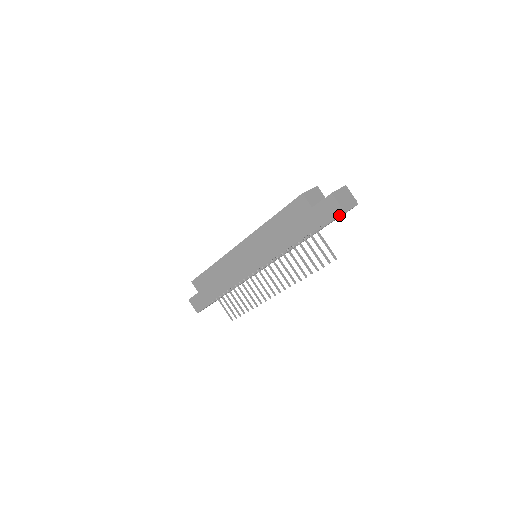
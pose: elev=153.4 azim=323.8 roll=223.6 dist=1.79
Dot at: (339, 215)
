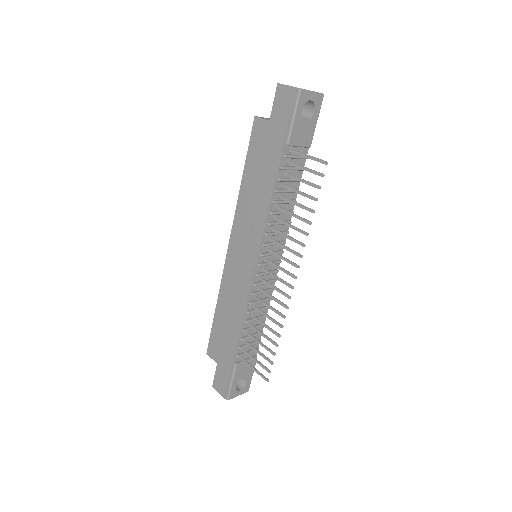
Dot at: (296, 99)
